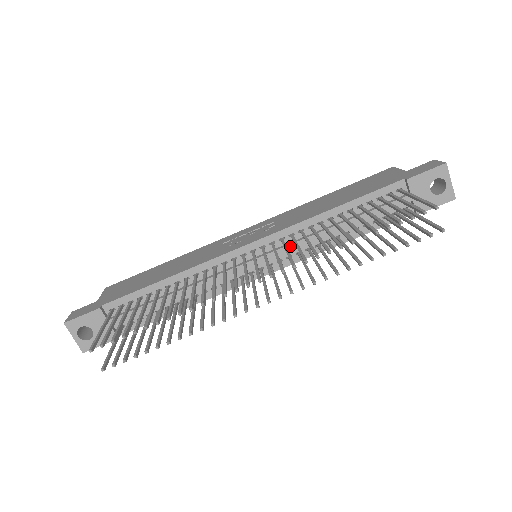
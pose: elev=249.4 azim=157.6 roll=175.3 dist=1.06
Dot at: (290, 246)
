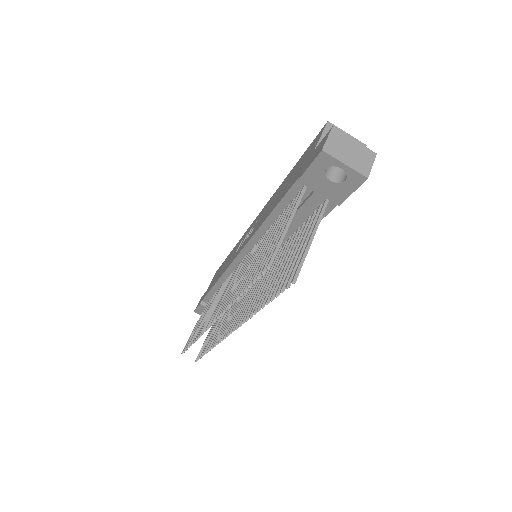
Dot at: occluded
